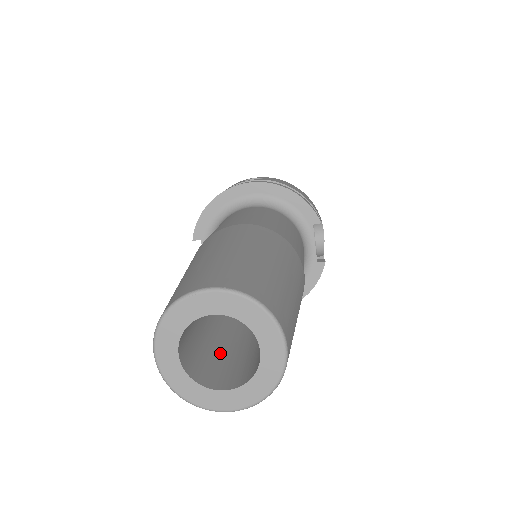
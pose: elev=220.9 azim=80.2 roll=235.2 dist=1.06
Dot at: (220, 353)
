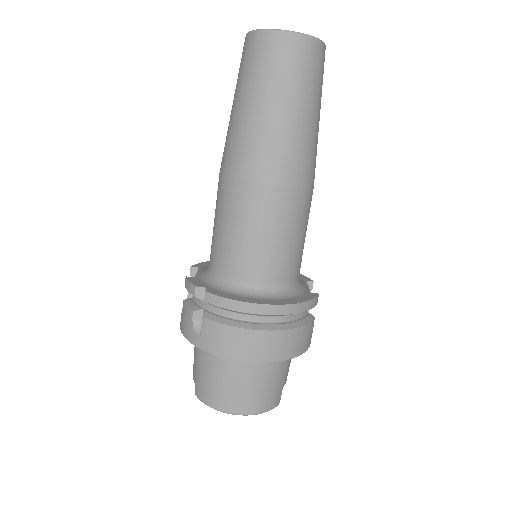
Dot at: occluded
